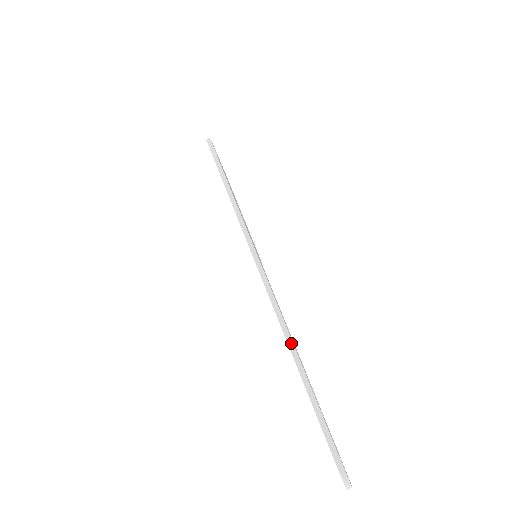
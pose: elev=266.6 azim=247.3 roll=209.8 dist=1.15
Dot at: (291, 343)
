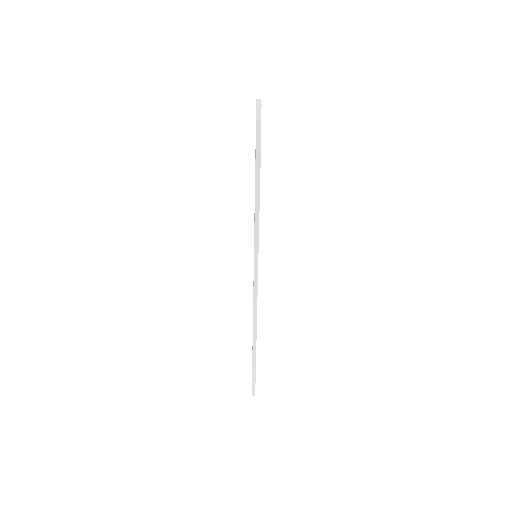
Dot at: (255, 340)
